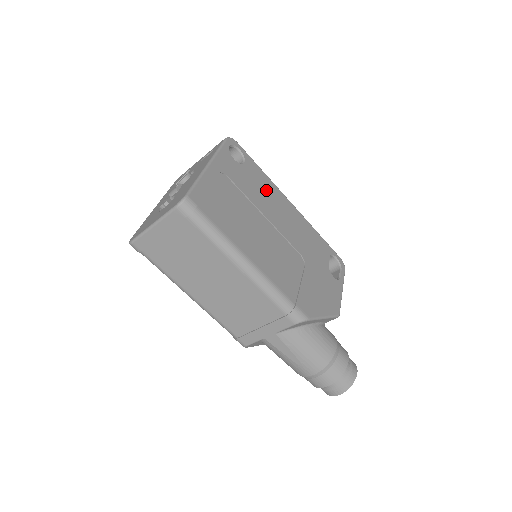
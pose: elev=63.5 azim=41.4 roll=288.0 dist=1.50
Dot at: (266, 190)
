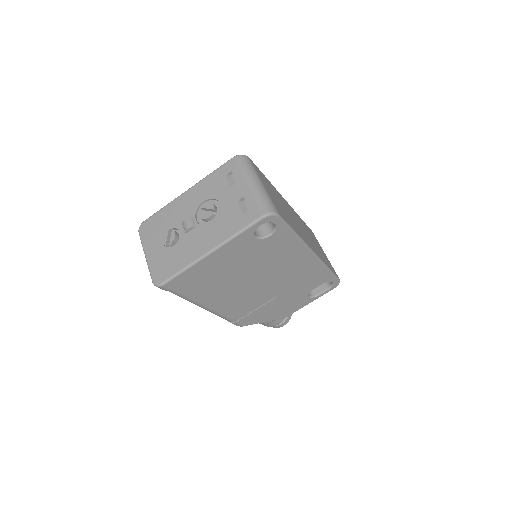
Dot at: (282, 253)
